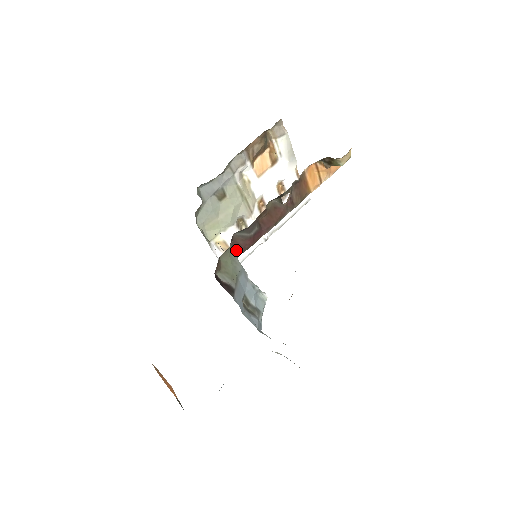
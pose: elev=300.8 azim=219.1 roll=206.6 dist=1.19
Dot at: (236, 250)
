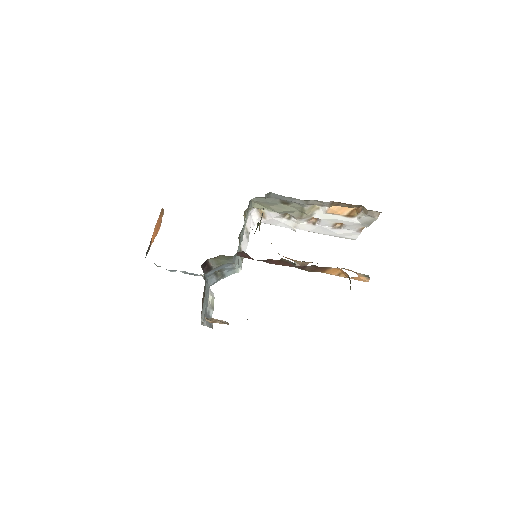
Dot at: (239, 254)
